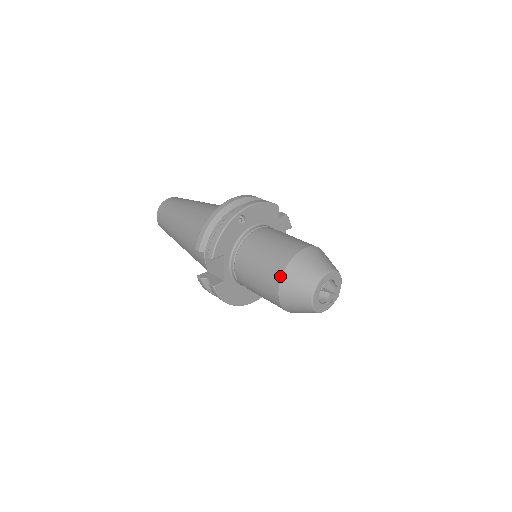
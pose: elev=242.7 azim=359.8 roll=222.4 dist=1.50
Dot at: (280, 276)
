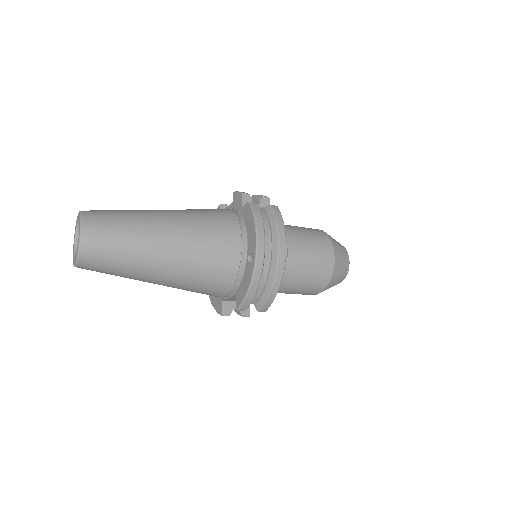
Dot at: (324, 288)
